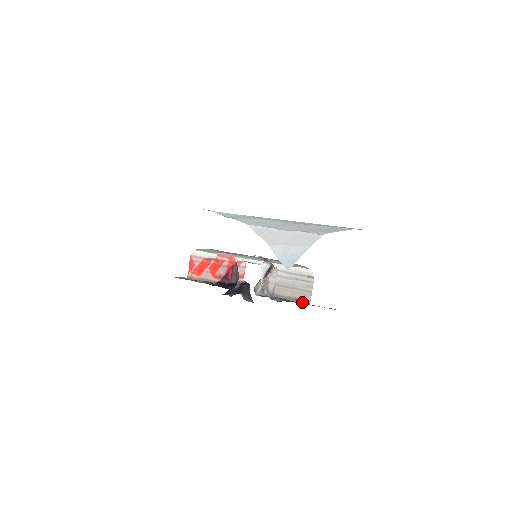
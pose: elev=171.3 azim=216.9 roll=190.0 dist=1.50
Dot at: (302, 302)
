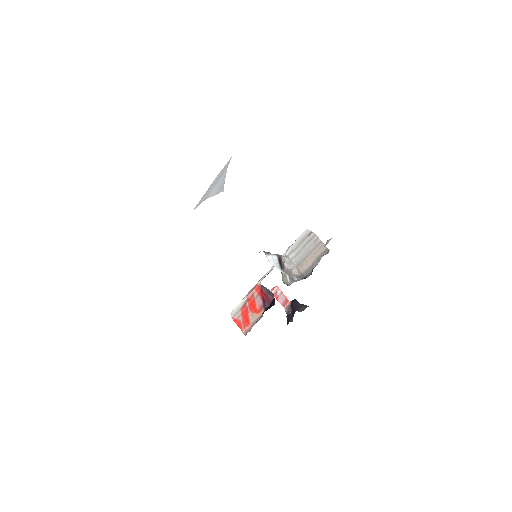
Dot at: occluded
